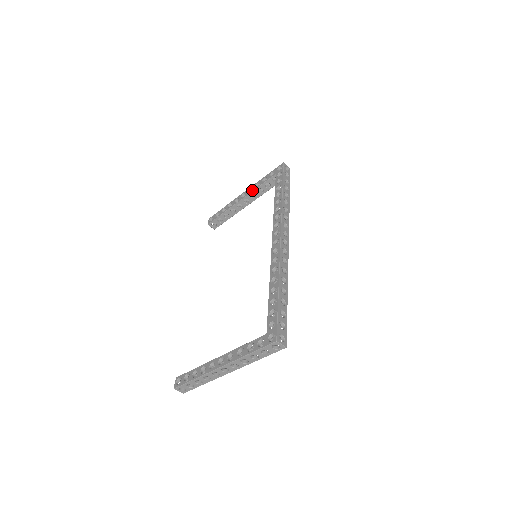
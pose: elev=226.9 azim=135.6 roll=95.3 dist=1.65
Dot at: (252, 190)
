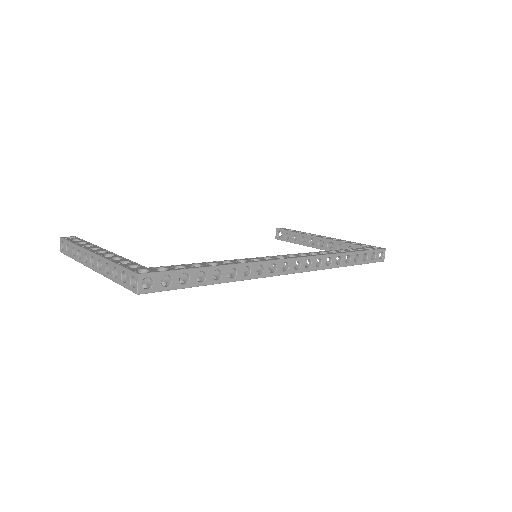
Dot at: (336, 240)
